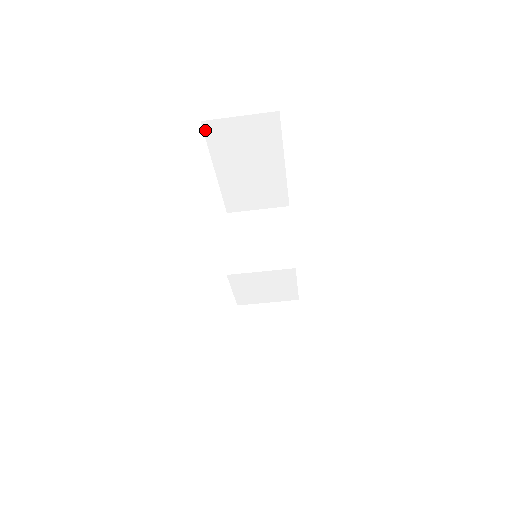
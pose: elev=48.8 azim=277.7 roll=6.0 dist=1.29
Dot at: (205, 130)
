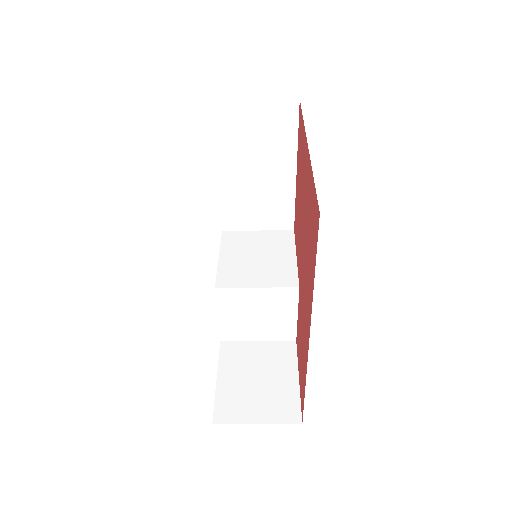
Dot at: (215, 113)
